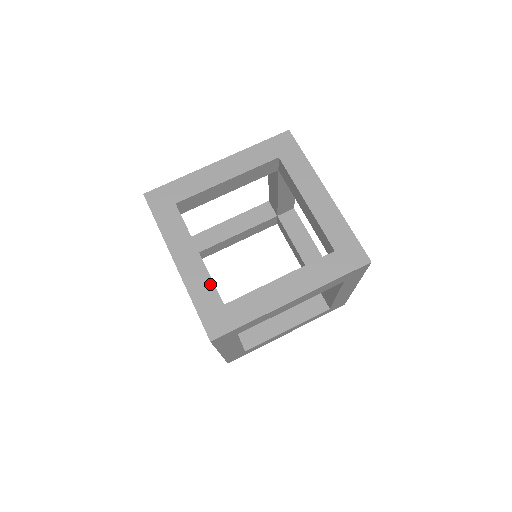
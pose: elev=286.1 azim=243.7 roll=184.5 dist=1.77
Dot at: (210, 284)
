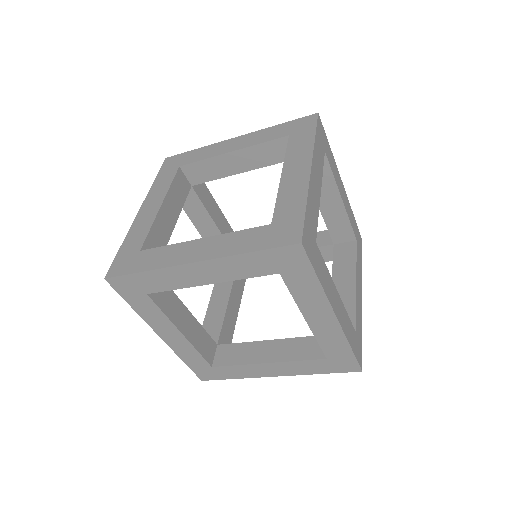
Dot at: (240, 233)
